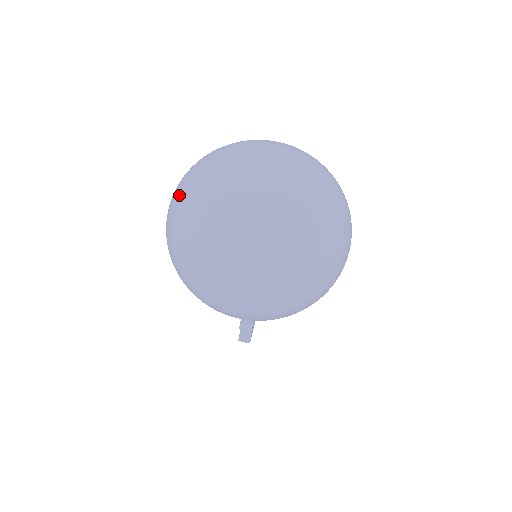
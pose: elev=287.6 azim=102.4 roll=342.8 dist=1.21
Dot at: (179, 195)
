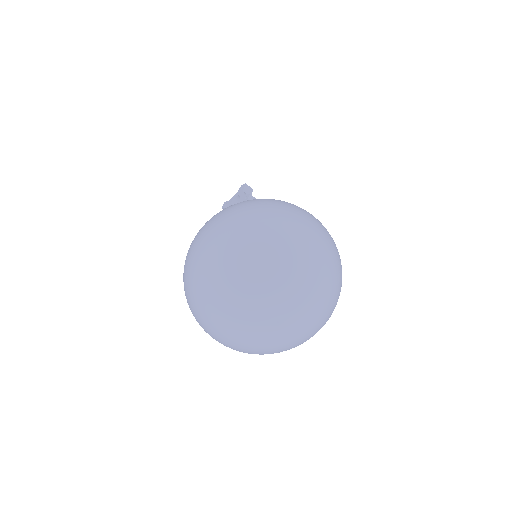
Dot at: (209, 278)
